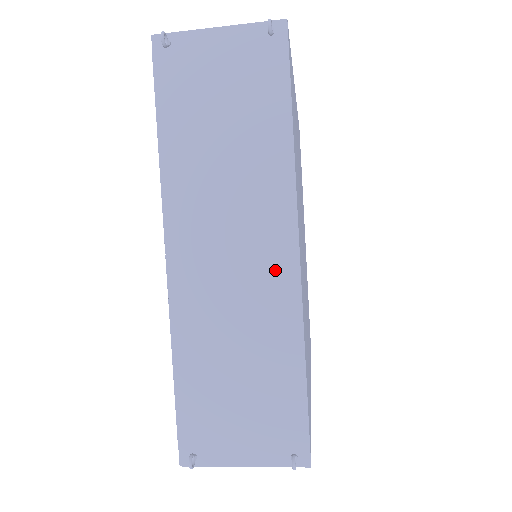
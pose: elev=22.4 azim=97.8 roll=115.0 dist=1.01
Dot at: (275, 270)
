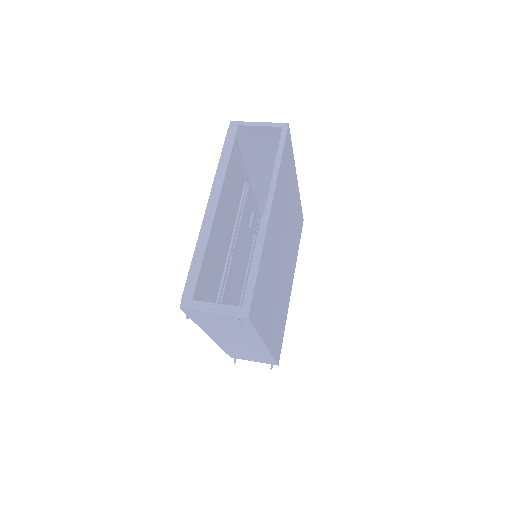
Dot at: (257, 347)
